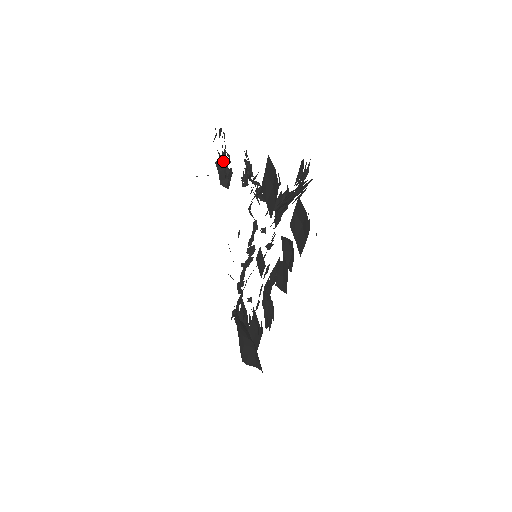
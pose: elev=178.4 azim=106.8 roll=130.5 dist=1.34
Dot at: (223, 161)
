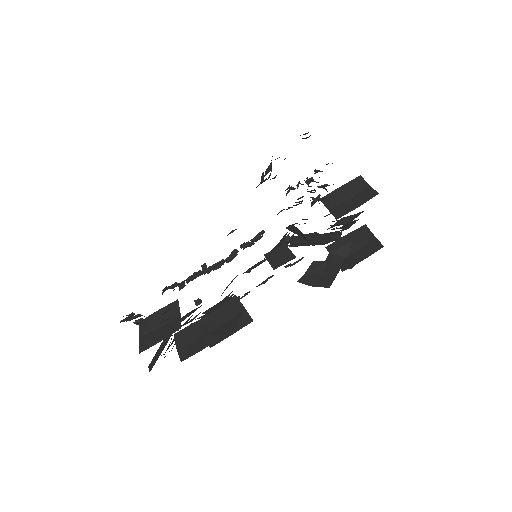
Dot at: (284, 159)
